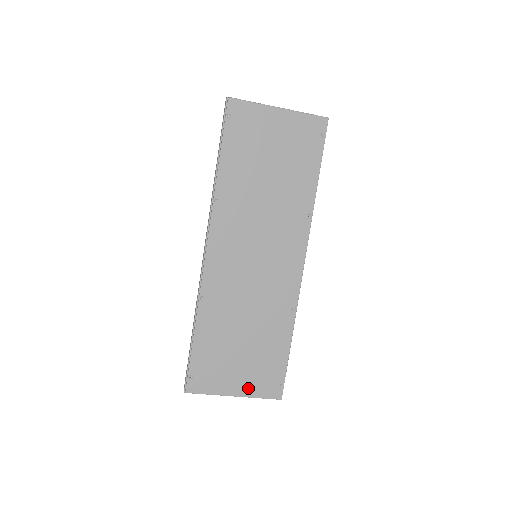
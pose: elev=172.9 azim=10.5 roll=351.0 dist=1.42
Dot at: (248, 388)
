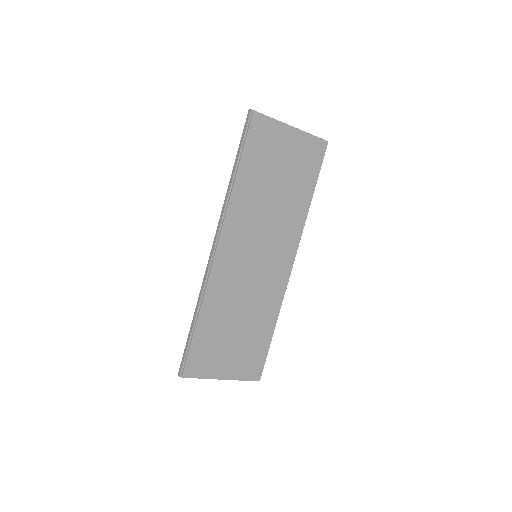
Dot at: (235, 372)
